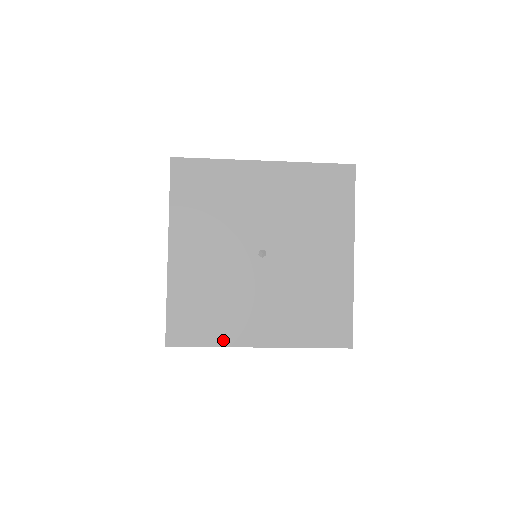
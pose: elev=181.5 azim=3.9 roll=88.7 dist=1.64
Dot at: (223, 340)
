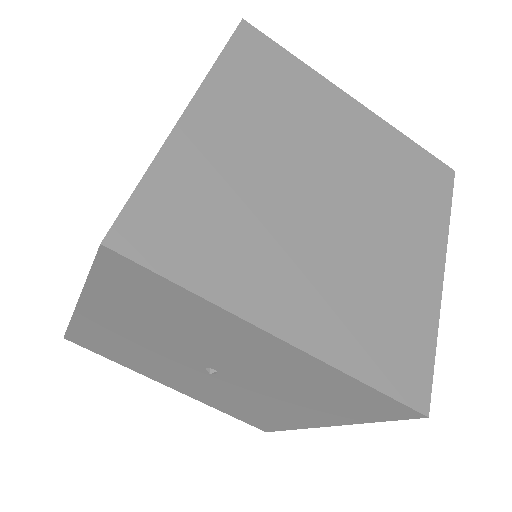
Dot at: (132, 368)
